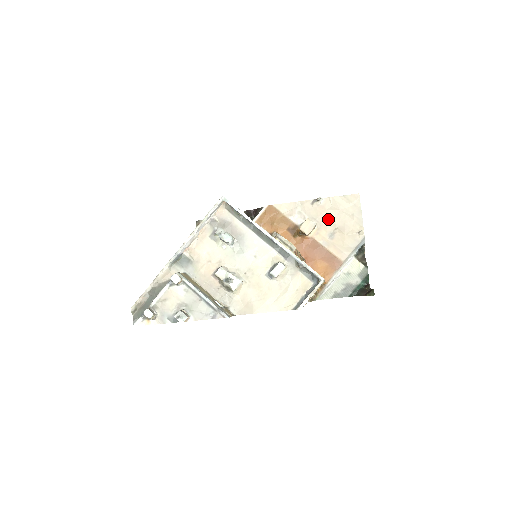
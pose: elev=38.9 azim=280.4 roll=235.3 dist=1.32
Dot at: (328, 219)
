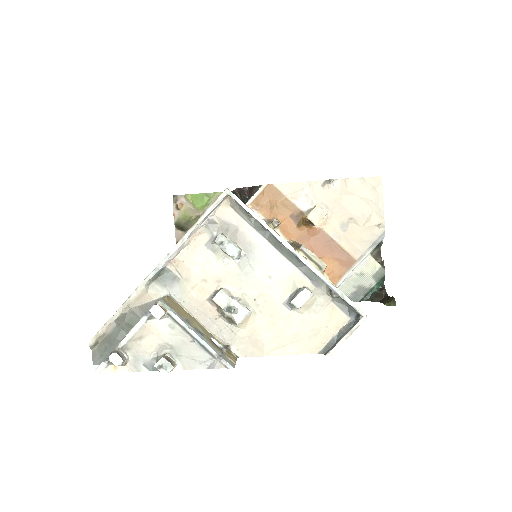
Dot at: (341, 206)
